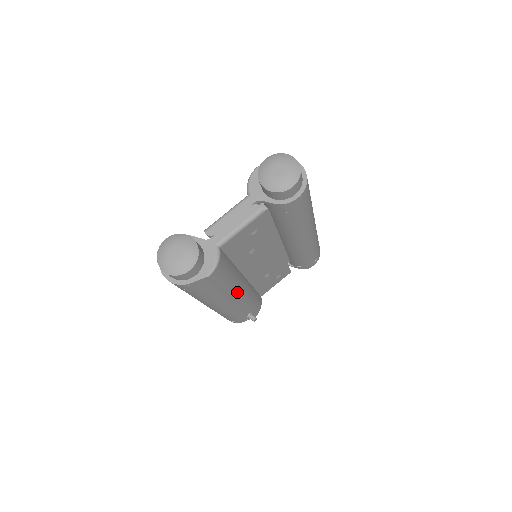
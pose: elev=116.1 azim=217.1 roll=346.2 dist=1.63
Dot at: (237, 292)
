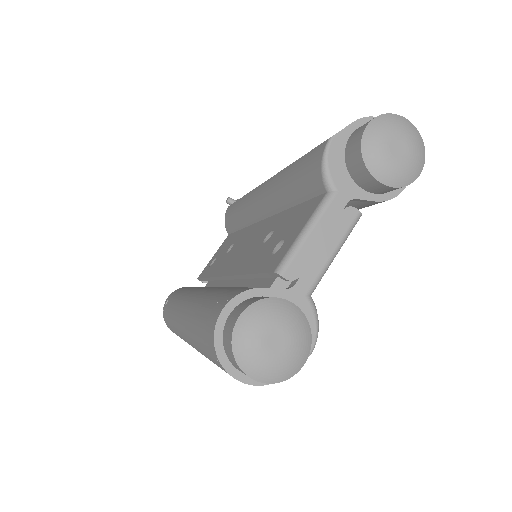
Dot at: occluded
